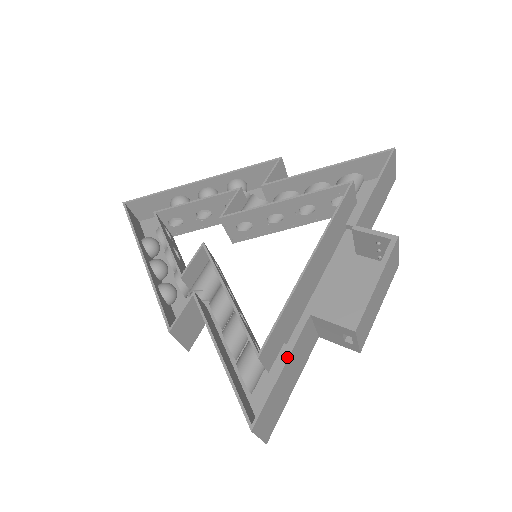
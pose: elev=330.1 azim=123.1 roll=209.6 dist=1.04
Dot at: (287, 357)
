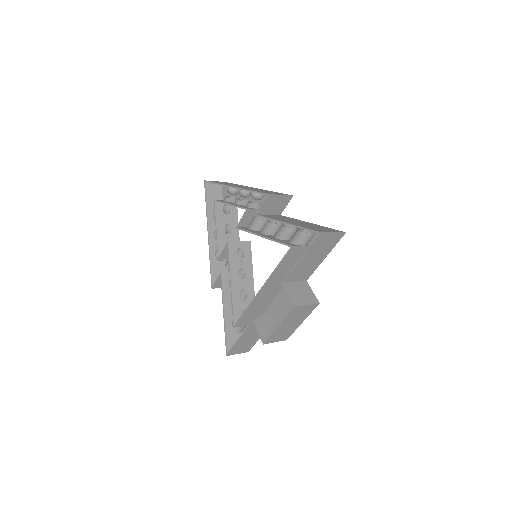
Dot at: (241, 336)
